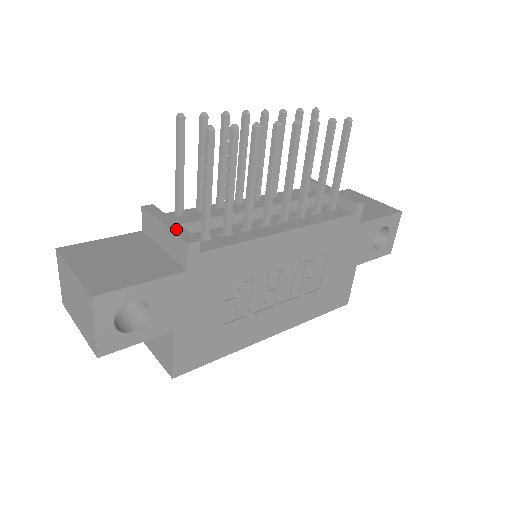
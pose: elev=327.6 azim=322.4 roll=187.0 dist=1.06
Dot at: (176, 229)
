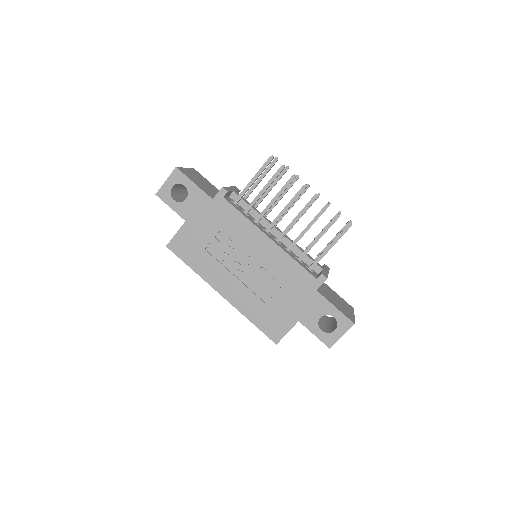
Dot at: (229, 188)
